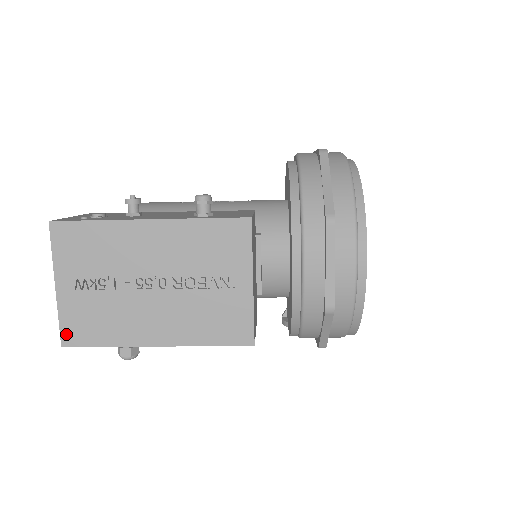
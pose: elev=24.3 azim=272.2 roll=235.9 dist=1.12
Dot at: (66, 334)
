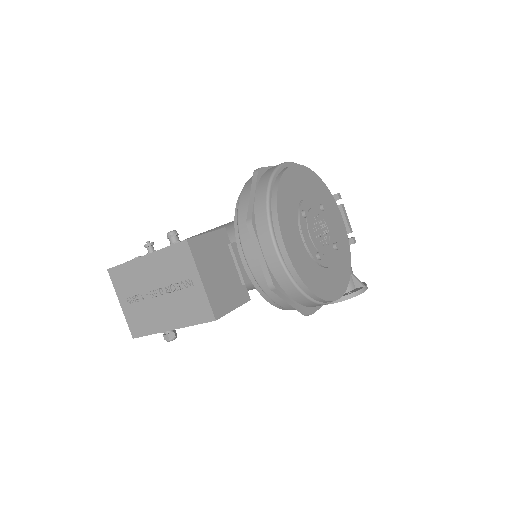
Dot at: (132, 331)
